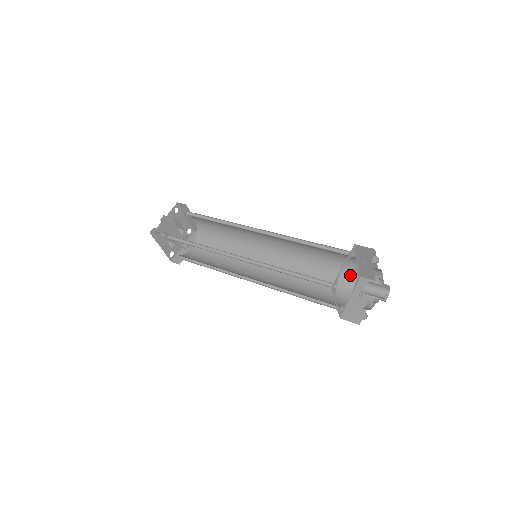
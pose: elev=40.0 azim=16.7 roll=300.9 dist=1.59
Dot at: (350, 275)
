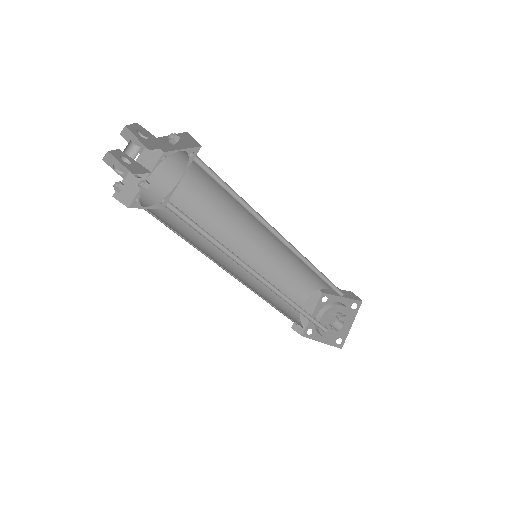
Dot at: (313, 288)
